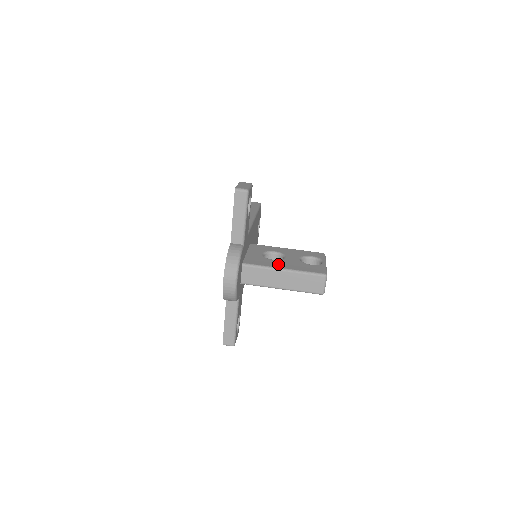
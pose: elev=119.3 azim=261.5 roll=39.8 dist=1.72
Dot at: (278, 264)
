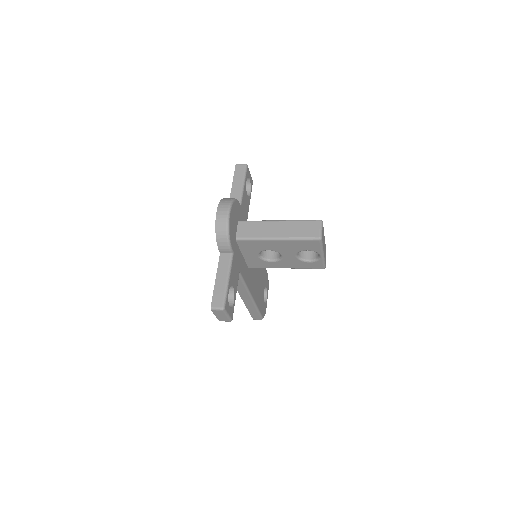
Dot at: occluded
